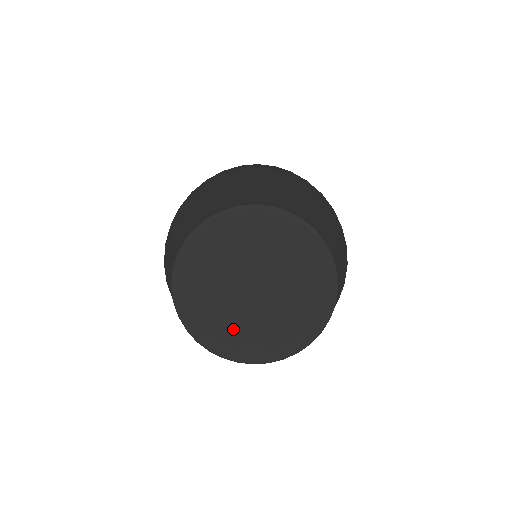
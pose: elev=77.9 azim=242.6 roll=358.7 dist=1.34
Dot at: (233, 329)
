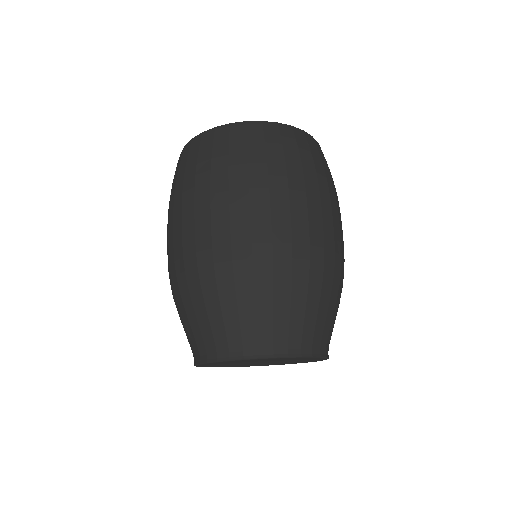
Dot at: (275, 363)
